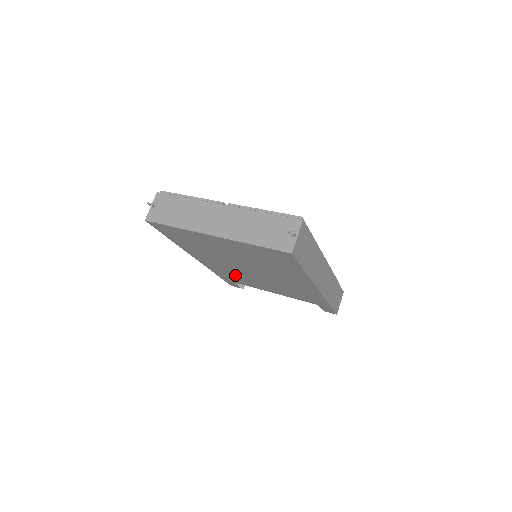
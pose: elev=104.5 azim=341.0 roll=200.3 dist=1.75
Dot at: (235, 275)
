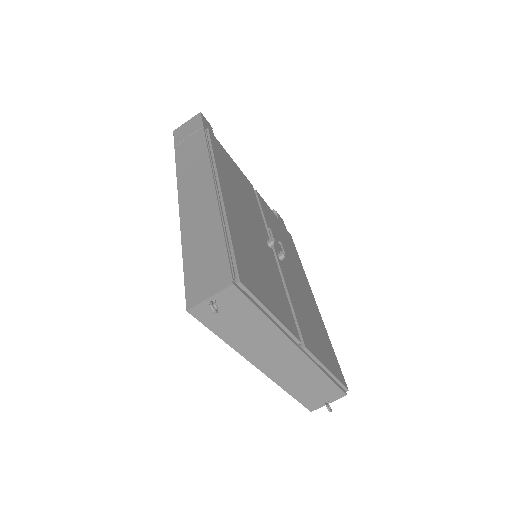
Dot at: occluded
